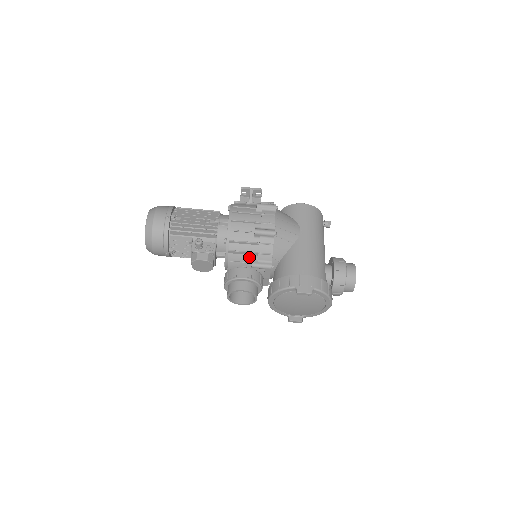
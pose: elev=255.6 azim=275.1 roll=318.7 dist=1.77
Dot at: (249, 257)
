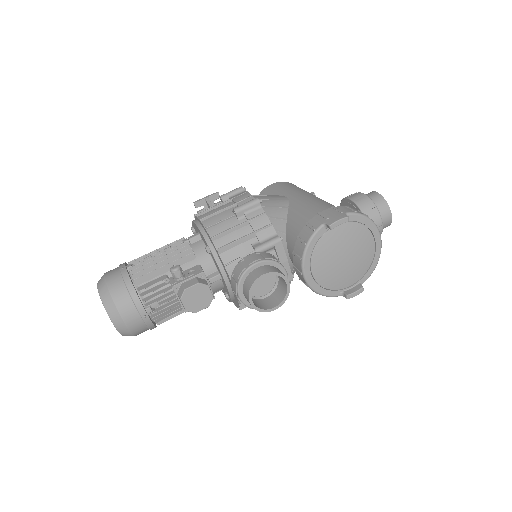
Dot at: (246, 245)
